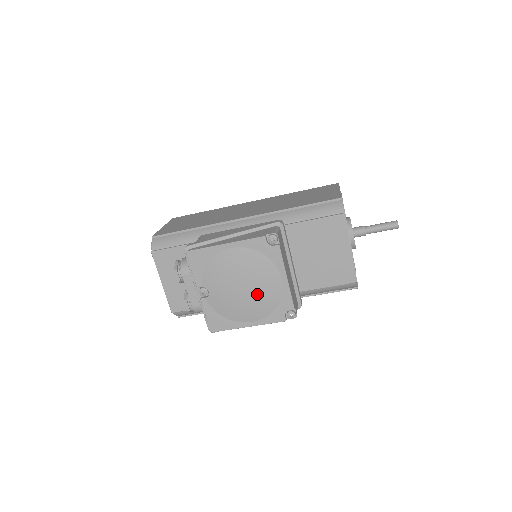
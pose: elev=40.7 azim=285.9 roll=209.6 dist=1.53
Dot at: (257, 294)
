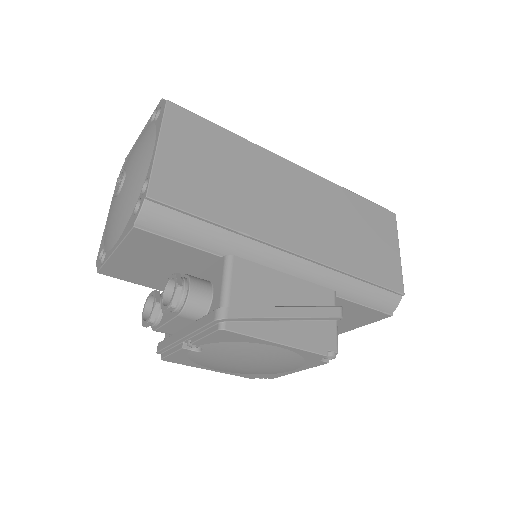
Dot at: (254, 370)
